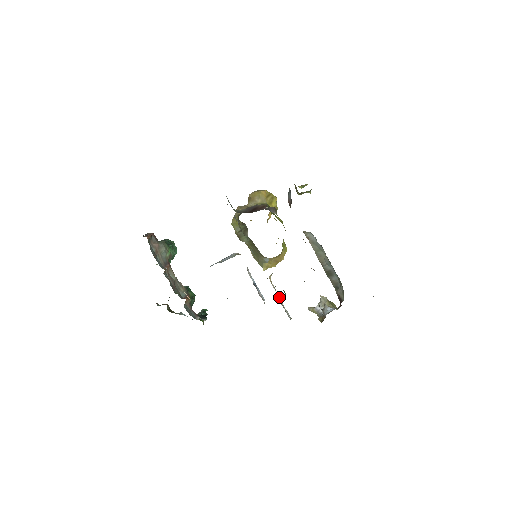
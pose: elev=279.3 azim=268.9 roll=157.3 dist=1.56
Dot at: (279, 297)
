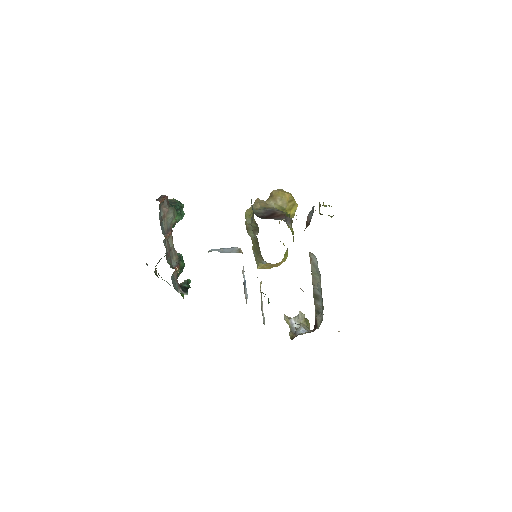
Dot at: (262, 301)
